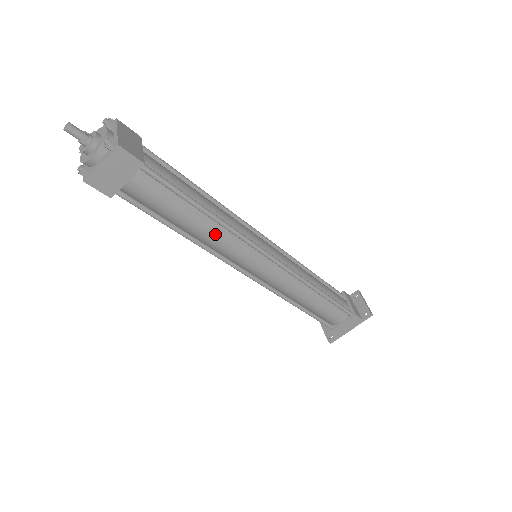
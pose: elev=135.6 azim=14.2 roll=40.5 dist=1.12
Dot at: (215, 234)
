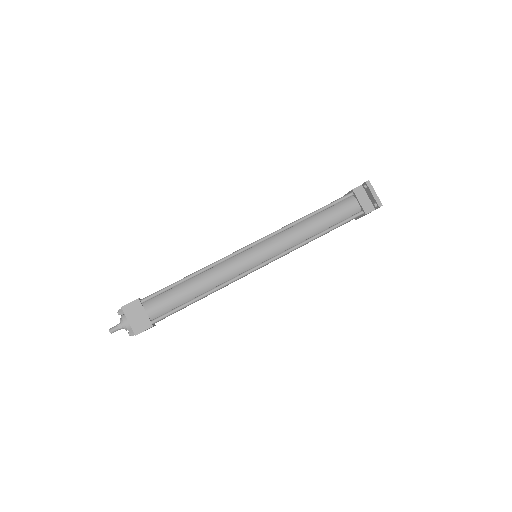
Dot at: occluded
